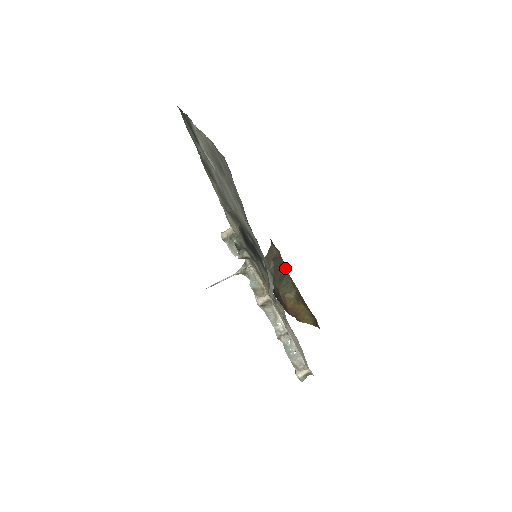
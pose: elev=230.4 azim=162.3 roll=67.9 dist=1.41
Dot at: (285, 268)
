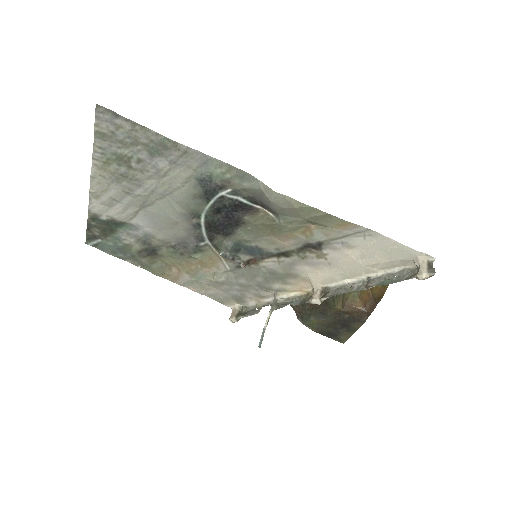
Dot at: occluded
